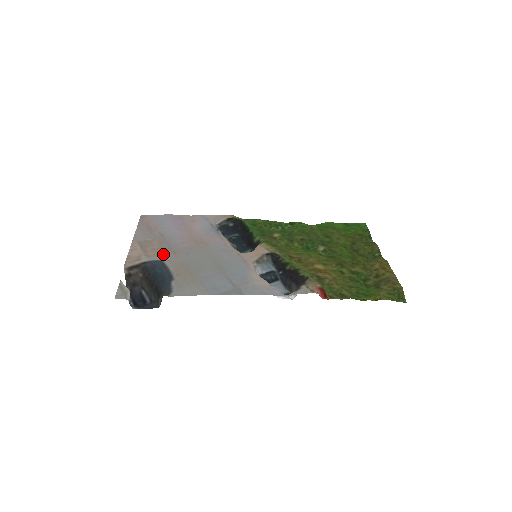
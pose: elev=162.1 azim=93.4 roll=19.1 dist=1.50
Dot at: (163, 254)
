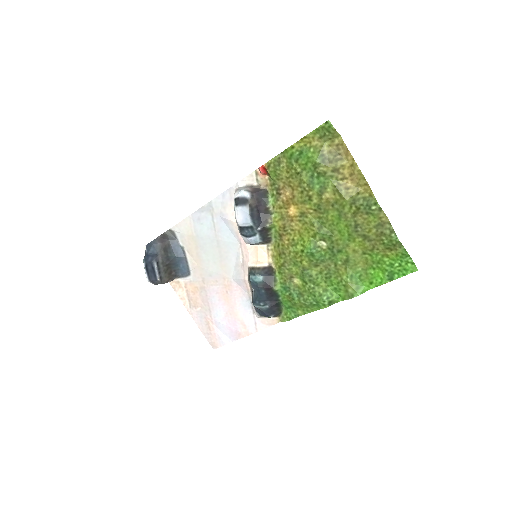
Dot at: (196, 282)
